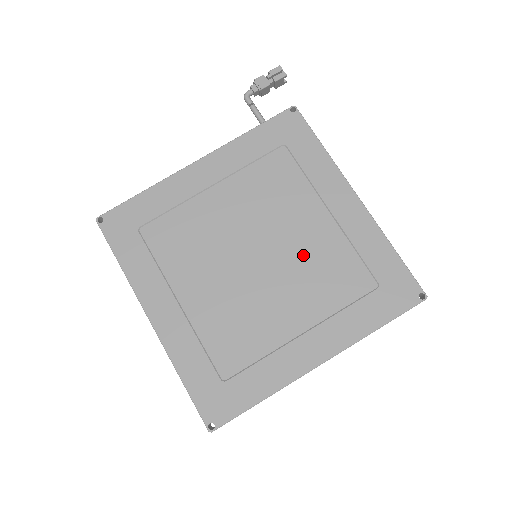
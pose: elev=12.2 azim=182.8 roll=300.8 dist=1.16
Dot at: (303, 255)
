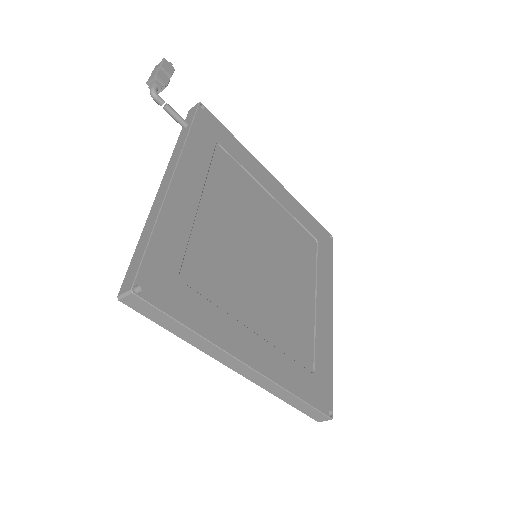
Dot at: (281, 238)
